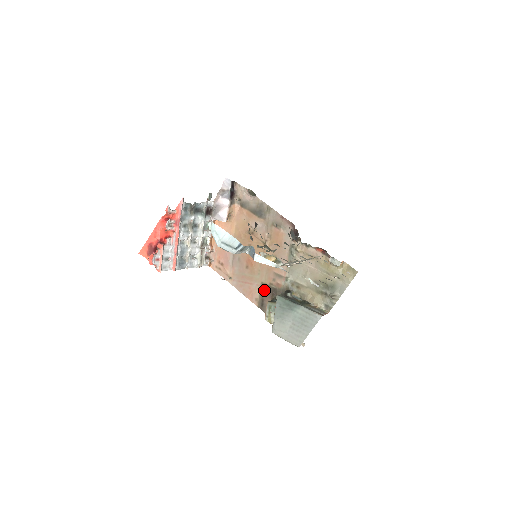
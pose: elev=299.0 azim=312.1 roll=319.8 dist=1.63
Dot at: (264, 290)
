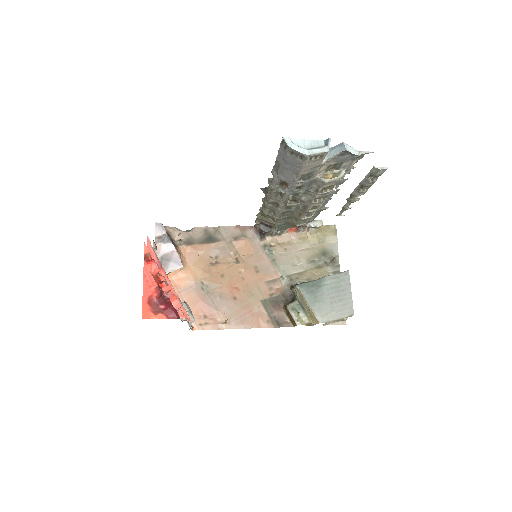
Dot at: (269, 306)
